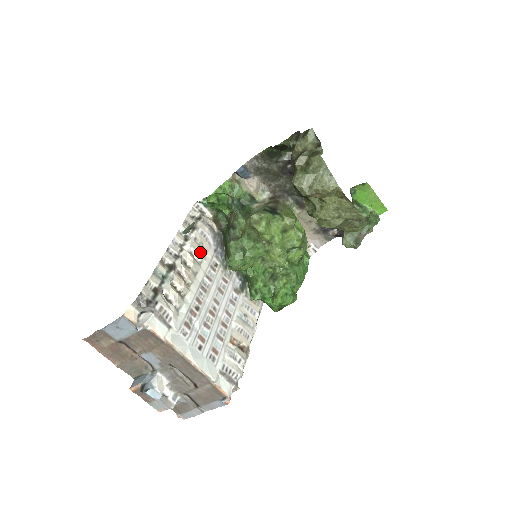
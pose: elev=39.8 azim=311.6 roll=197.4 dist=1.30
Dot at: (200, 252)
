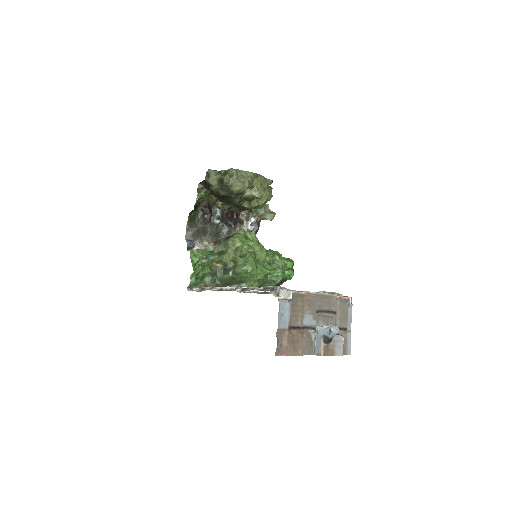
Dot at: occluded
